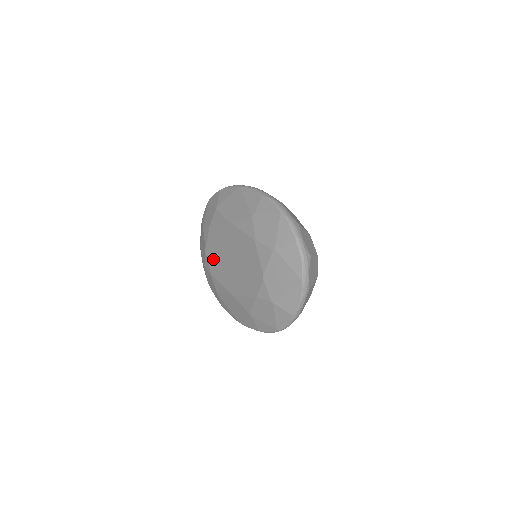
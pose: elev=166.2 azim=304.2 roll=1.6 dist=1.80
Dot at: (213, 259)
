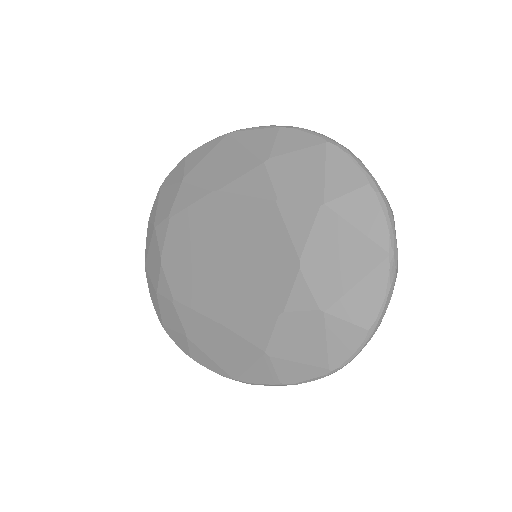
Dot at: (178, 270)
